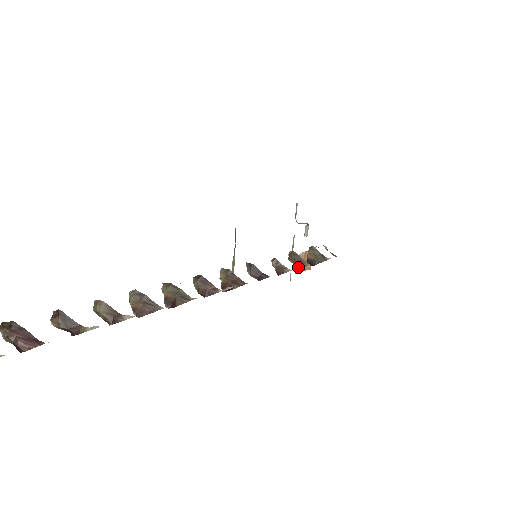
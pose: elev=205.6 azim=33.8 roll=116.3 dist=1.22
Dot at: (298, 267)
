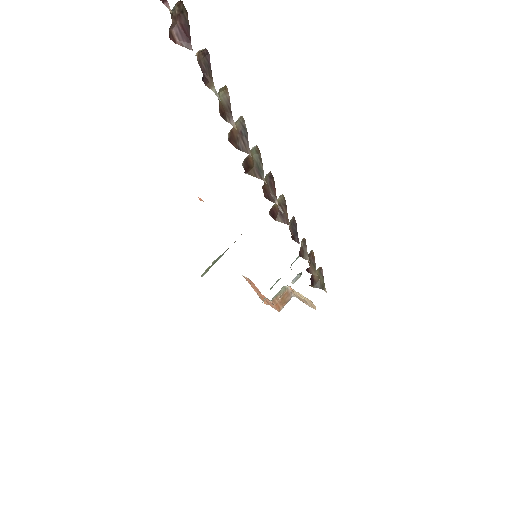
Dot at: (308, 269)
